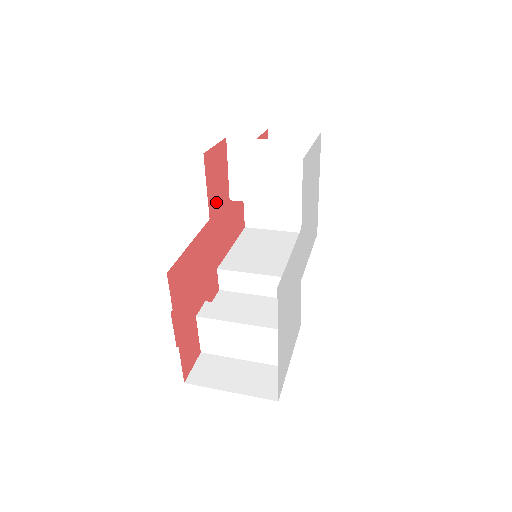
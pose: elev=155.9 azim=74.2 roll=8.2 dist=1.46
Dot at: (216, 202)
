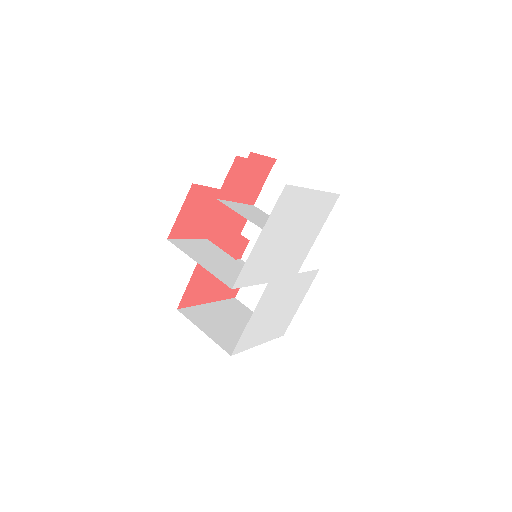
Dot at: (210, 222)
